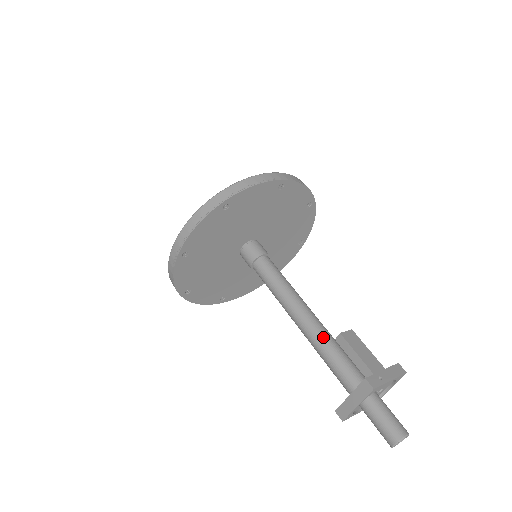
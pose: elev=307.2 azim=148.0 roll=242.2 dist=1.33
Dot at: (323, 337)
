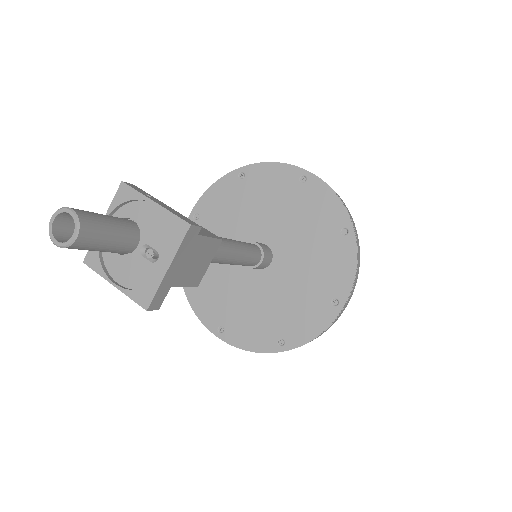
Dot at: occluded
